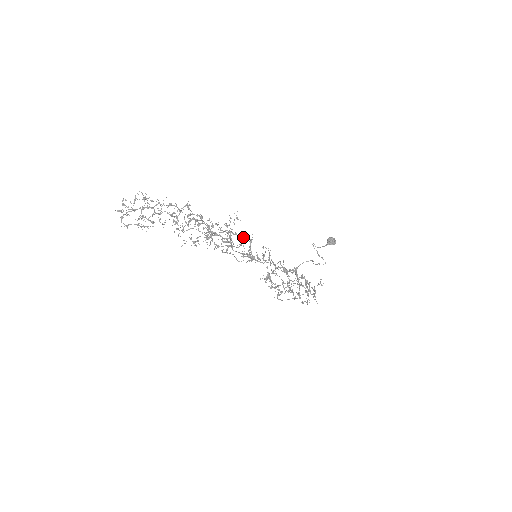
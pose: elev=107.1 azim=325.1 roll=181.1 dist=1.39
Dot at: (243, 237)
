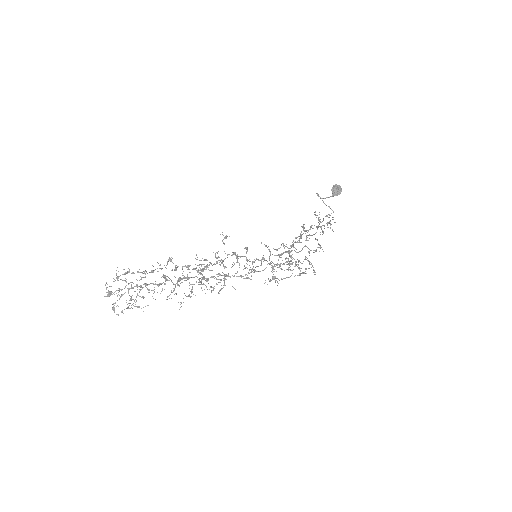
Dot at: (237, 257)
